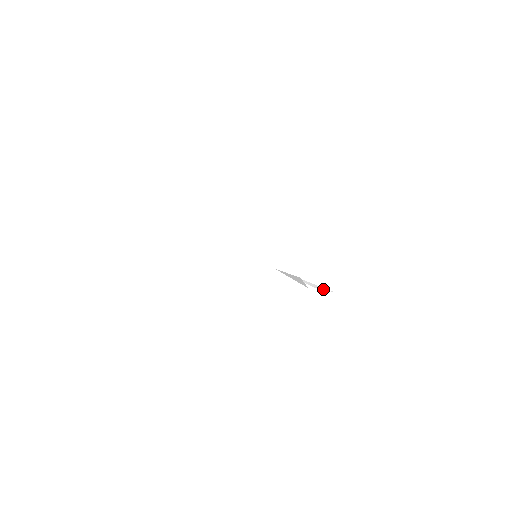
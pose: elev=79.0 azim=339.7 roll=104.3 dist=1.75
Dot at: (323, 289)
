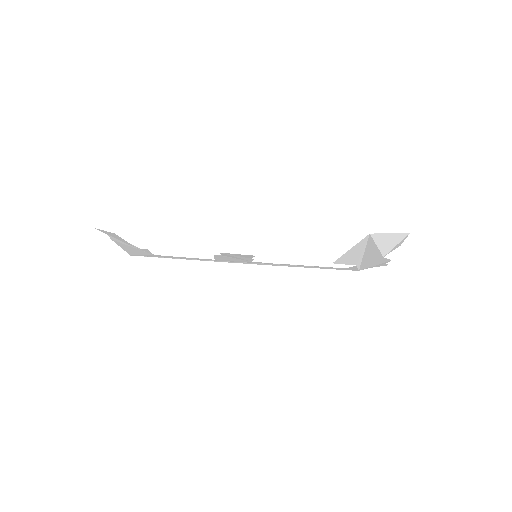
Dot at: (357, 267)
